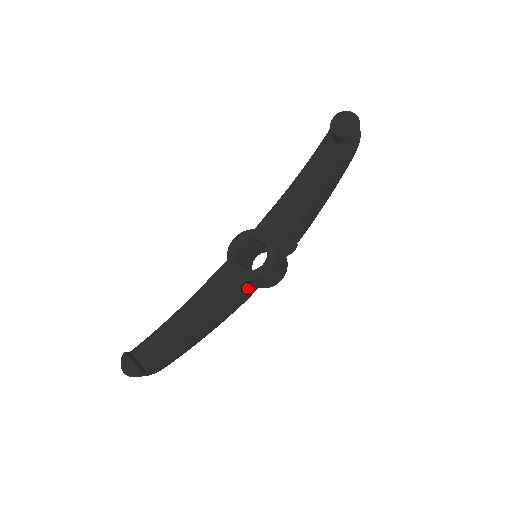
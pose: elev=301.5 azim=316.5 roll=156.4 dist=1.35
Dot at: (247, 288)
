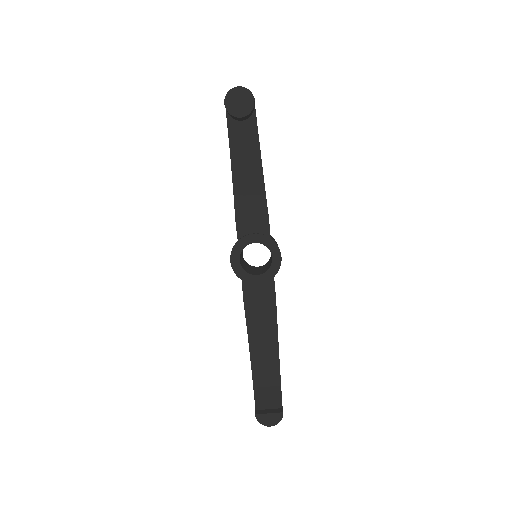
Dot at: occluded
